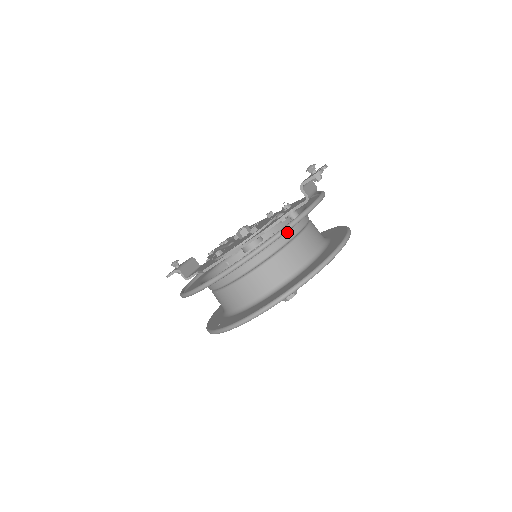
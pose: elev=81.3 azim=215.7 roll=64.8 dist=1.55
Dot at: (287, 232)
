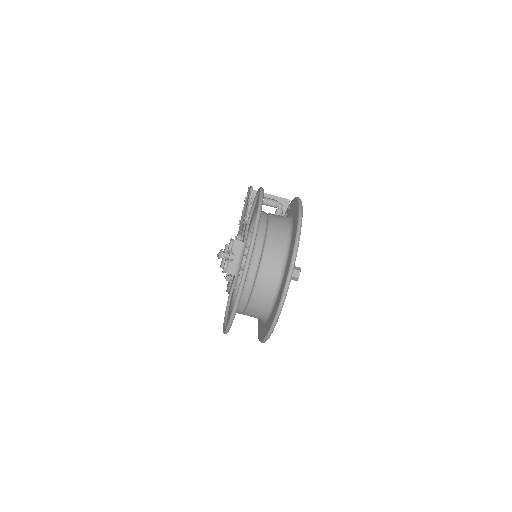
Dot at: (244, 290)
